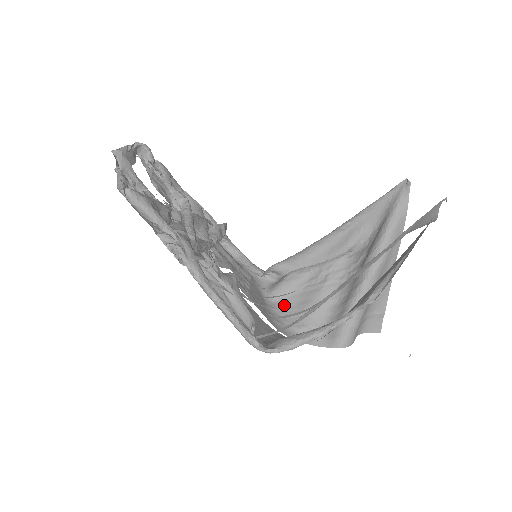
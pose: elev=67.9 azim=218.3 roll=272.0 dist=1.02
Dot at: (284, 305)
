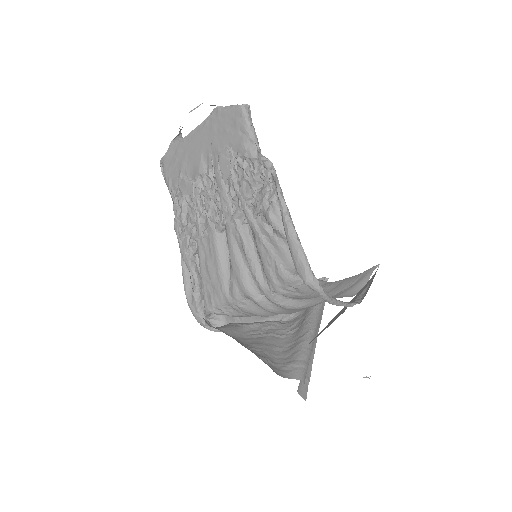
Dot at: (237, 340)
